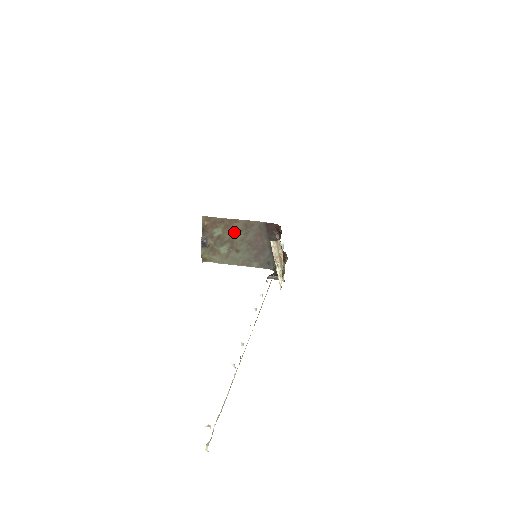
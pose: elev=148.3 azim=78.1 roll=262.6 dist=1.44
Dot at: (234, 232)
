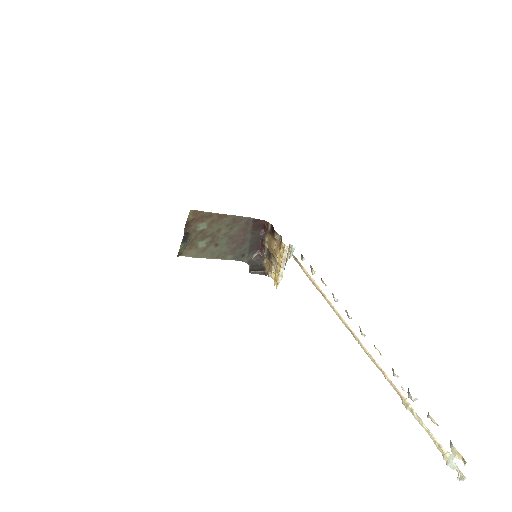
Dot at: (220, 227)
